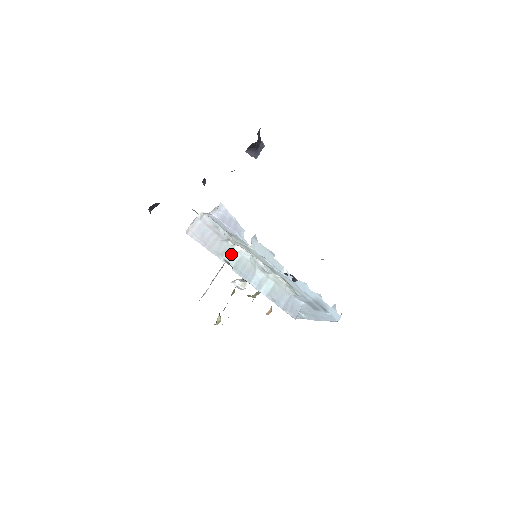
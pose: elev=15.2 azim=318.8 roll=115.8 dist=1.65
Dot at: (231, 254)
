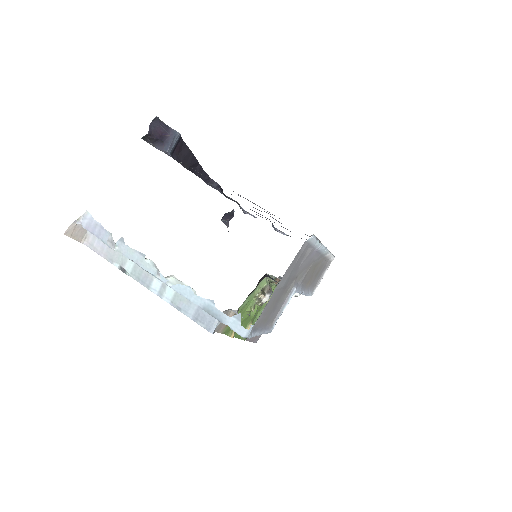
Dot at: (126, 260)
